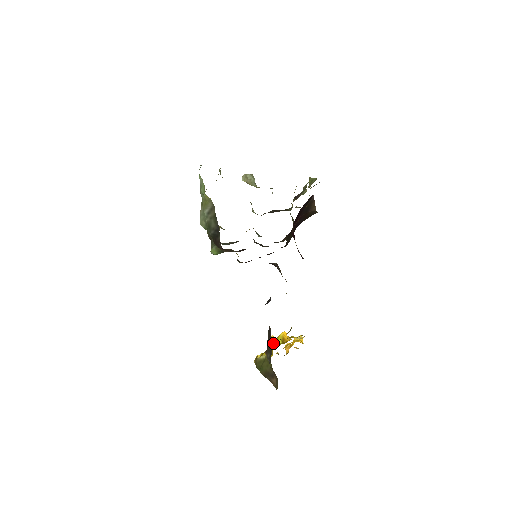
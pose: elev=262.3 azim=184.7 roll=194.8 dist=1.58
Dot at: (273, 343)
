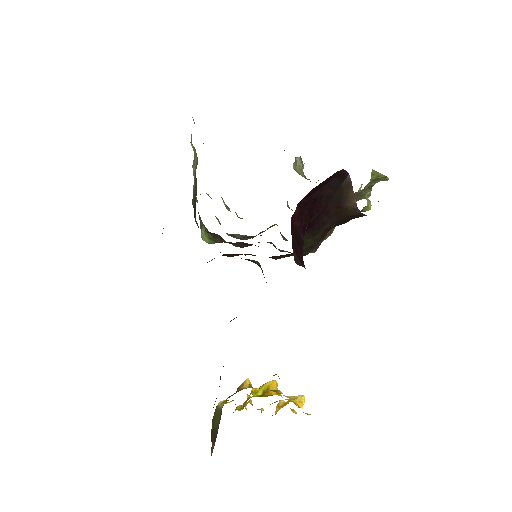
Dot at: occluded
